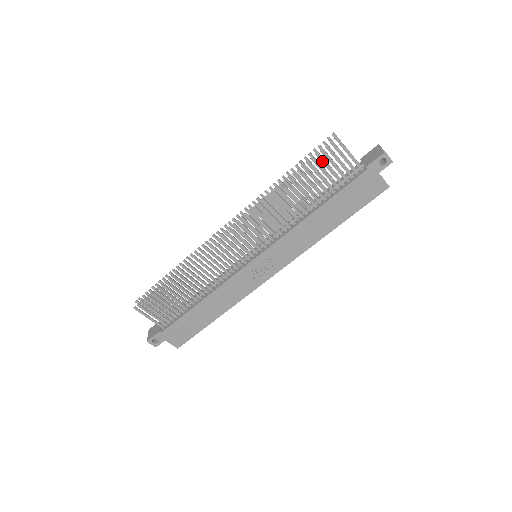
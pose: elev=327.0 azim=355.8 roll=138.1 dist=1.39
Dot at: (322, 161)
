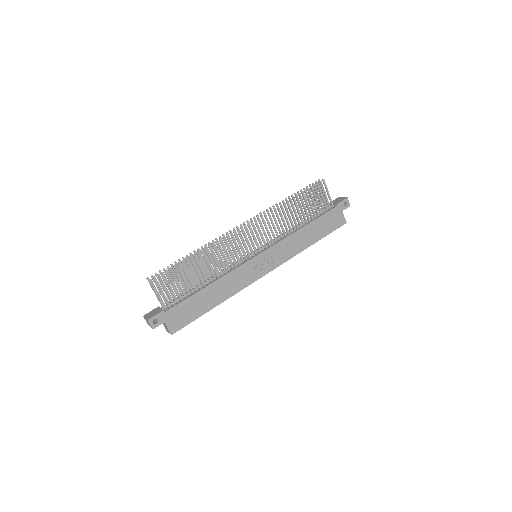
Dot at: (314, 192)
